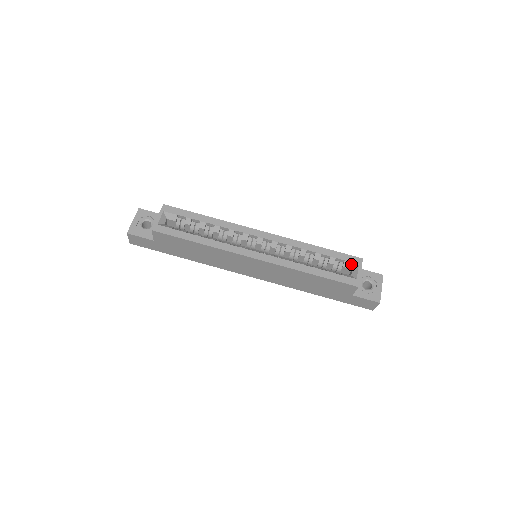
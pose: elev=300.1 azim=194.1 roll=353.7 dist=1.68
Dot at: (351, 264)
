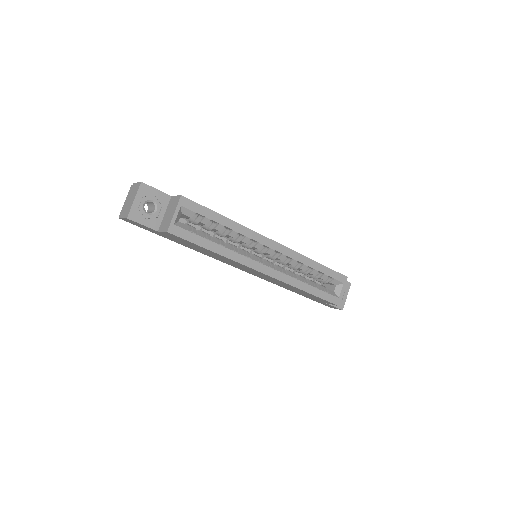
Dot at: (338, 282)
